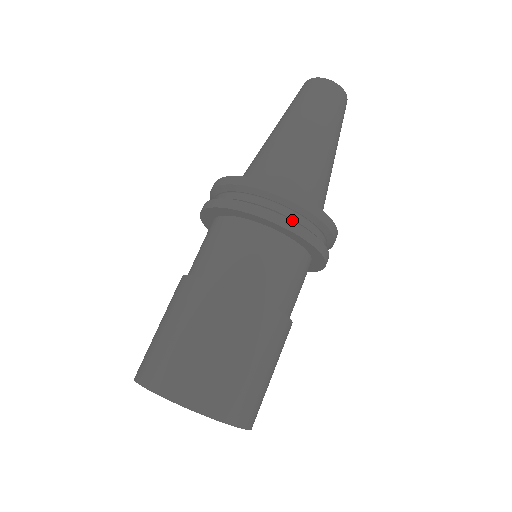
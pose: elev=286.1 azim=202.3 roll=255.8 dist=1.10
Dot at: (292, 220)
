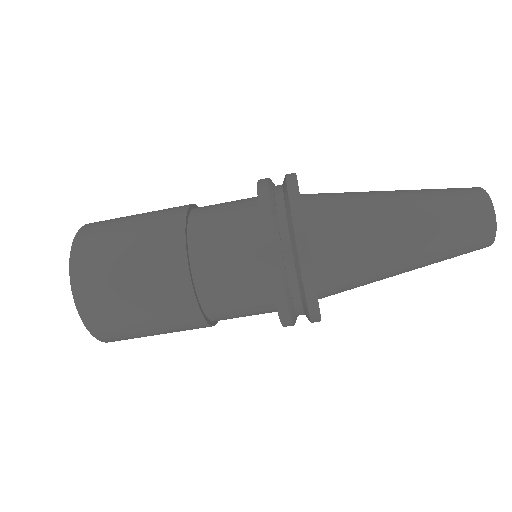
Dot at: occluded
